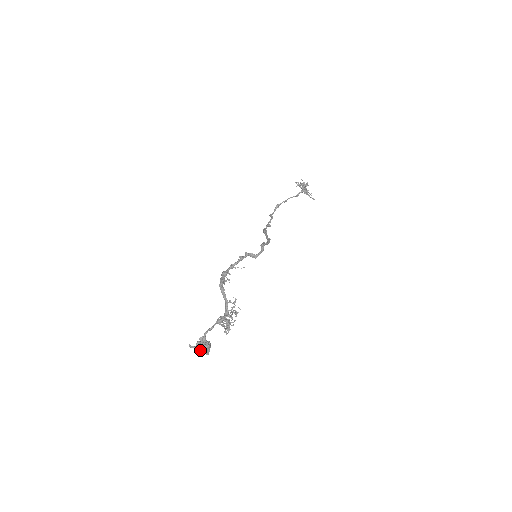
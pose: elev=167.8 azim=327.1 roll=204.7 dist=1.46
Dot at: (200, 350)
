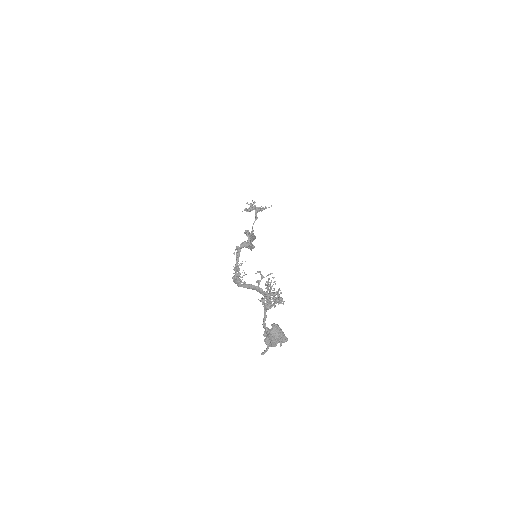
Dot at: (273, 341)
